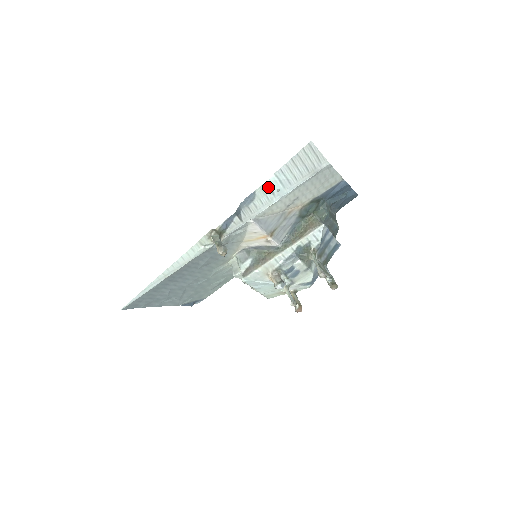
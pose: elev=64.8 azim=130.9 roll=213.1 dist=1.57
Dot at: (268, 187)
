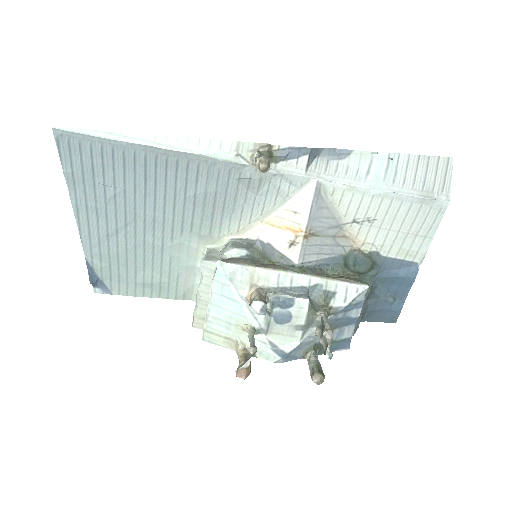
Dot at: (370, 161)
